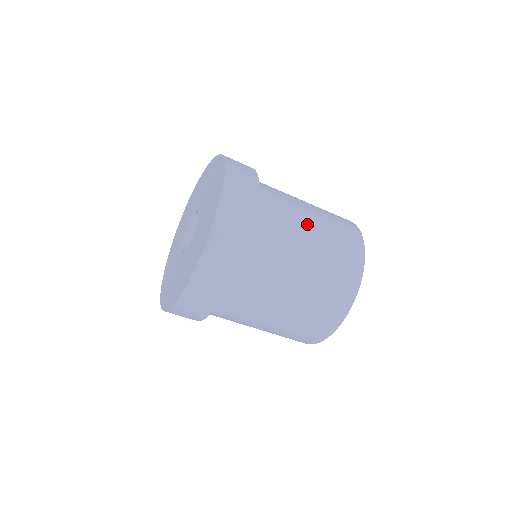
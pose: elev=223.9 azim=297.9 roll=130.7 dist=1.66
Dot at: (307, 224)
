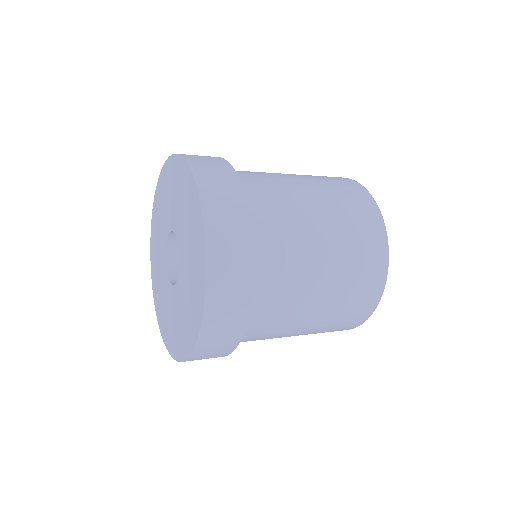
Dot at: (317, 275)
